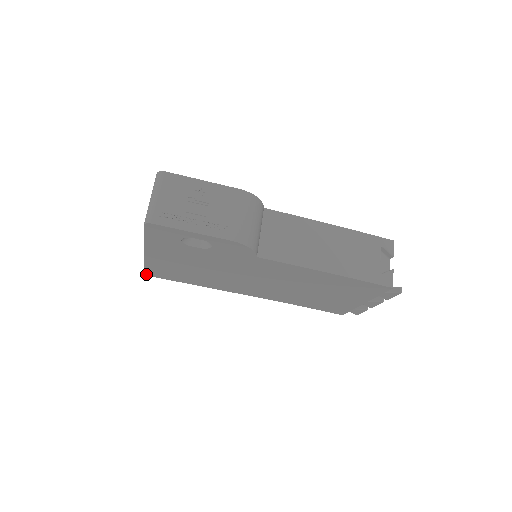
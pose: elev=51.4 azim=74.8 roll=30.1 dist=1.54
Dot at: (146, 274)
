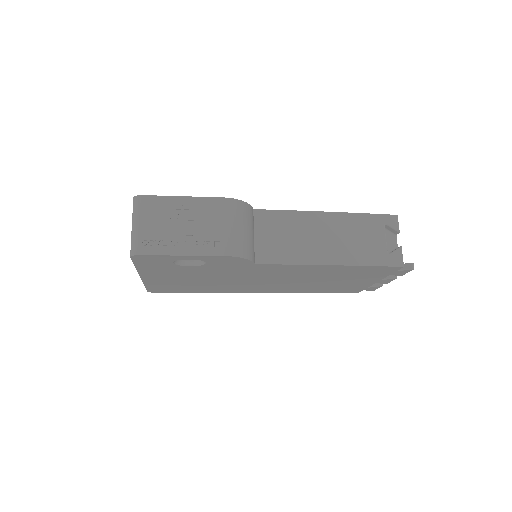
Dot at: occluded
